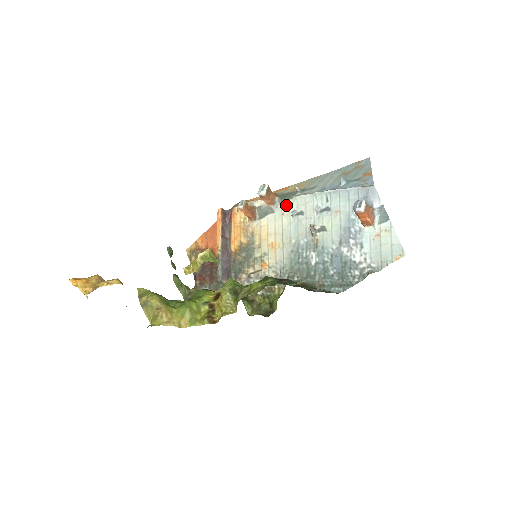
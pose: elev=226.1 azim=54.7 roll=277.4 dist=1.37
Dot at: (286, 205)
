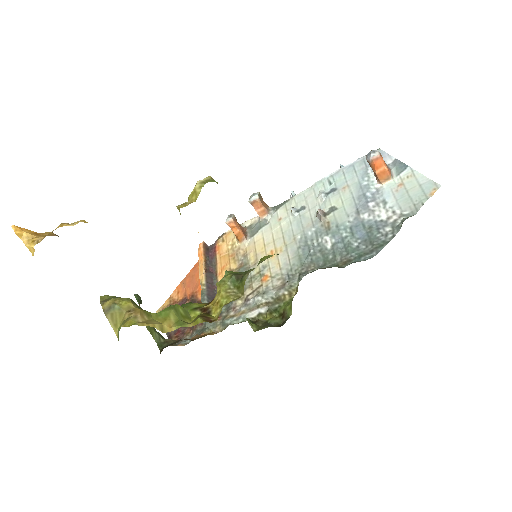
Dot at: (282, 209)
